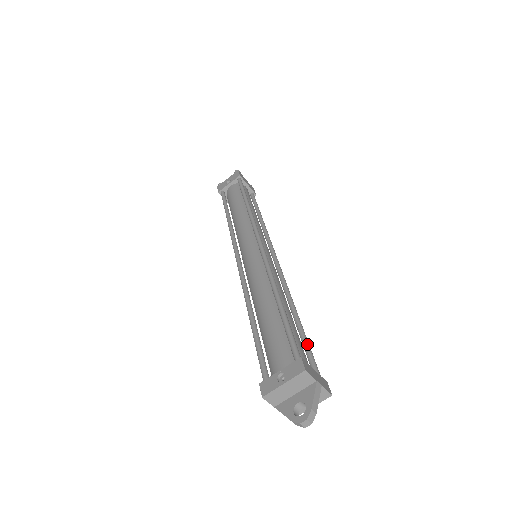
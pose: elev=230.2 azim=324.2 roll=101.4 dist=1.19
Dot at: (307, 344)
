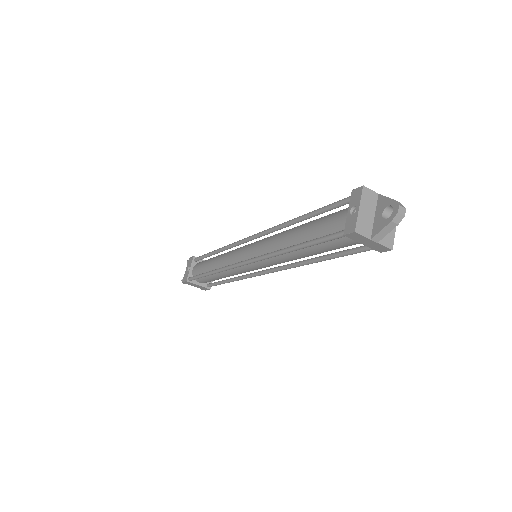
Dot at: occluded
